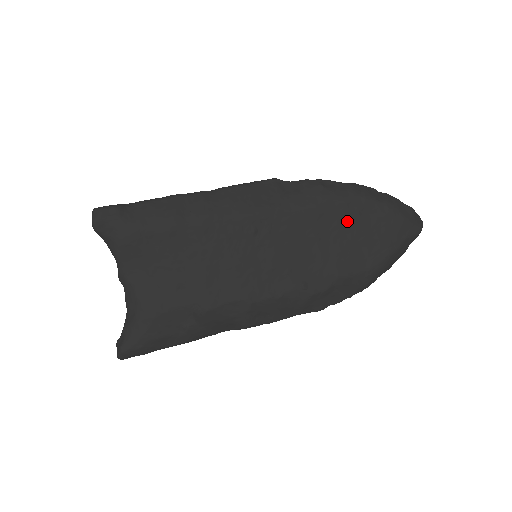
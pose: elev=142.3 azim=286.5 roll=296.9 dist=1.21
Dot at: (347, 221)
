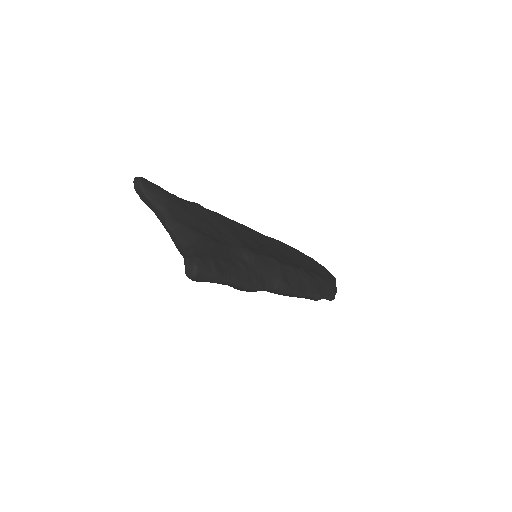
Dot at: (297, 254)
